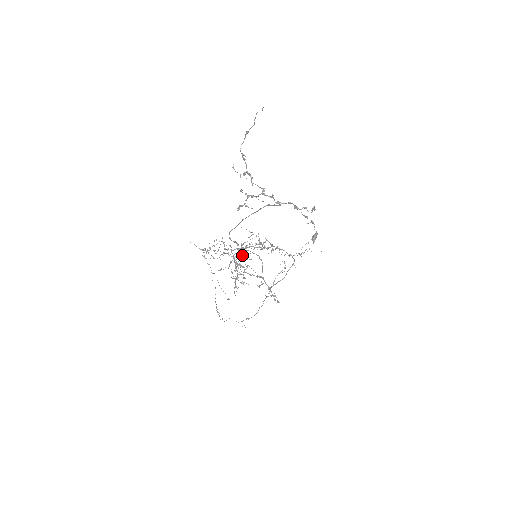
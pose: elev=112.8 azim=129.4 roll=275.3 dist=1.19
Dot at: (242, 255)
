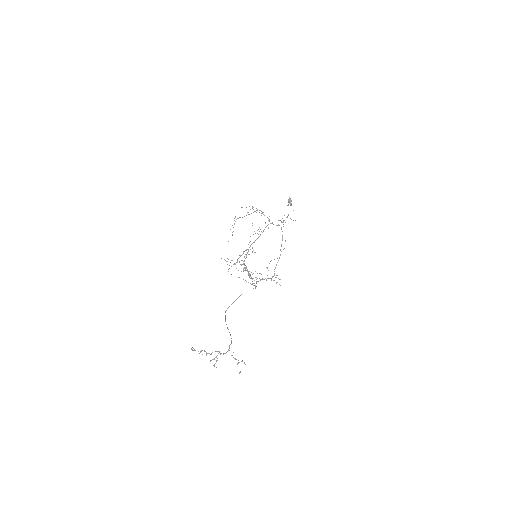
Dot at: occluded
